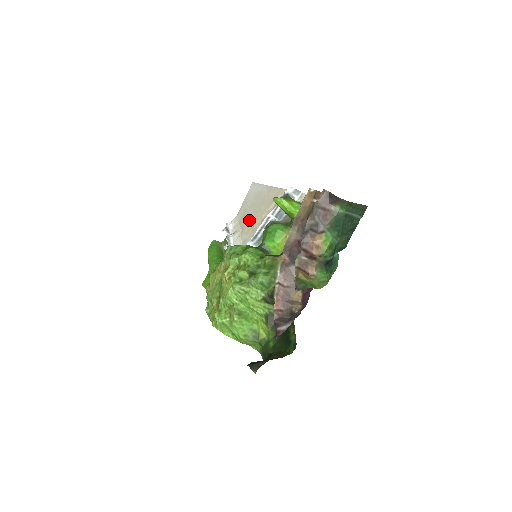
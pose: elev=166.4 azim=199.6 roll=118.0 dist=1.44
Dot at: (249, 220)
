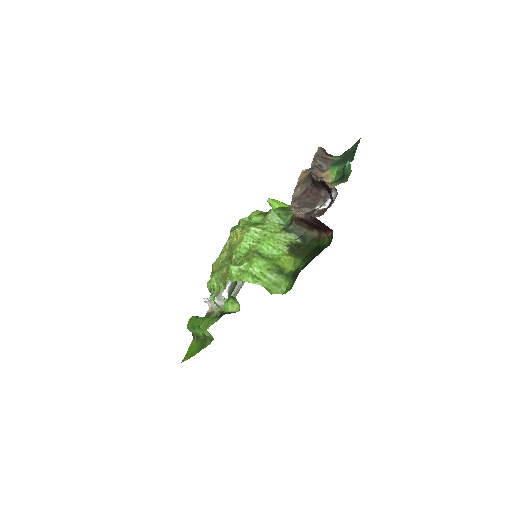
Dot at: occluded
